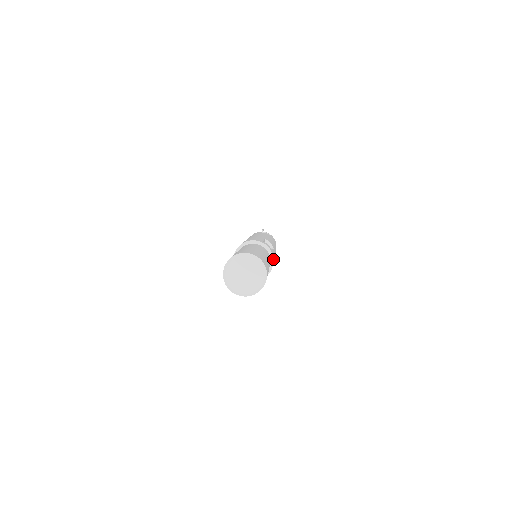
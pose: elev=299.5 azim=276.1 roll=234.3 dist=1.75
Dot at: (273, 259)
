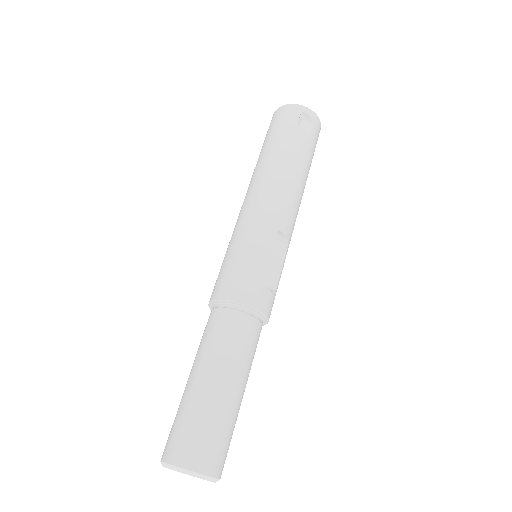
Dot at: occluded
